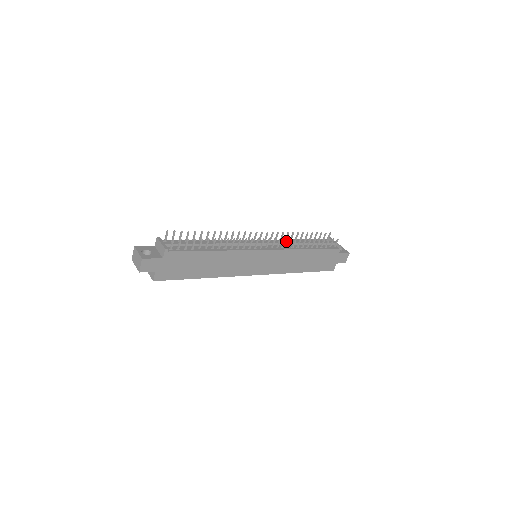
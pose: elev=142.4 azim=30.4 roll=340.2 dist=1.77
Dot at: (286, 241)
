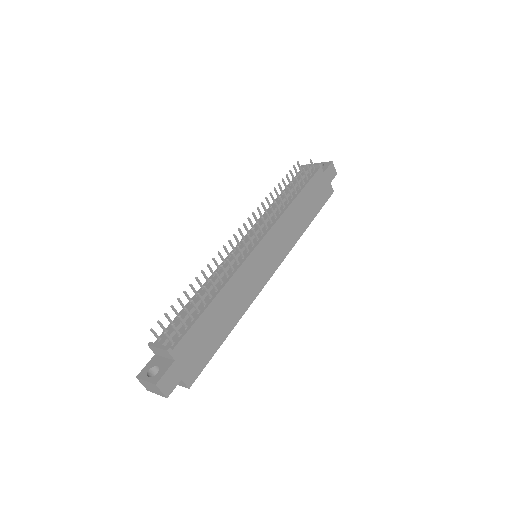
Dot at: (268, 213)
